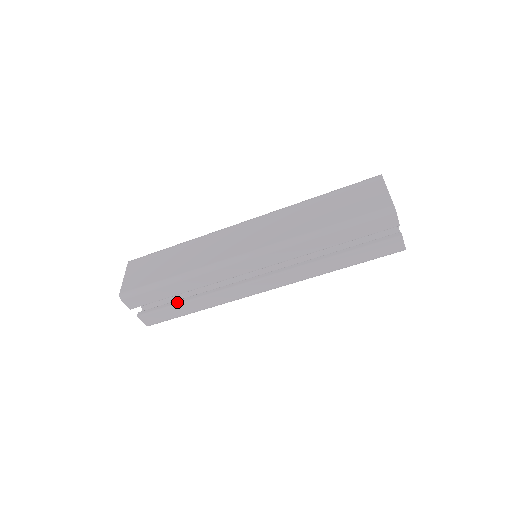
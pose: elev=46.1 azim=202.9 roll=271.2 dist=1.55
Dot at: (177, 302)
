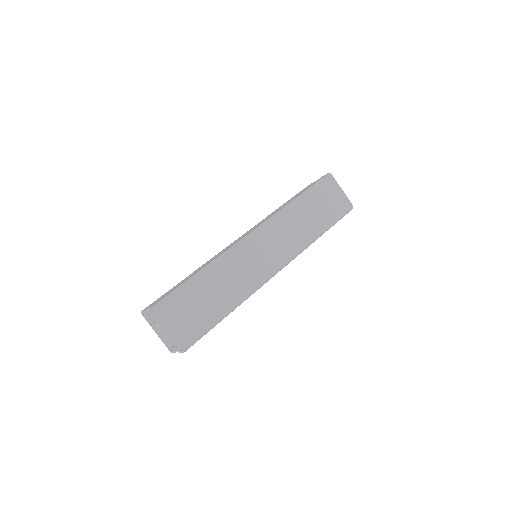
Dot at: occluded
